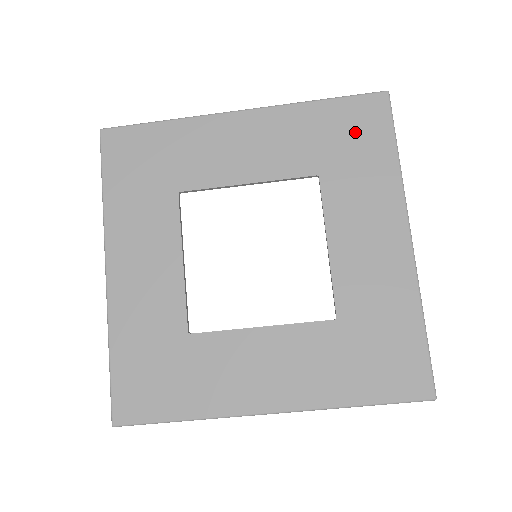
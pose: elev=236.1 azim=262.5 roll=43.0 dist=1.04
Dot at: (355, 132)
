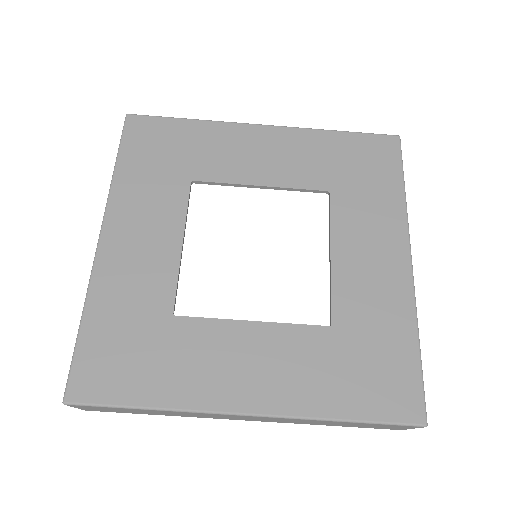
Dot at: (367, 162)
